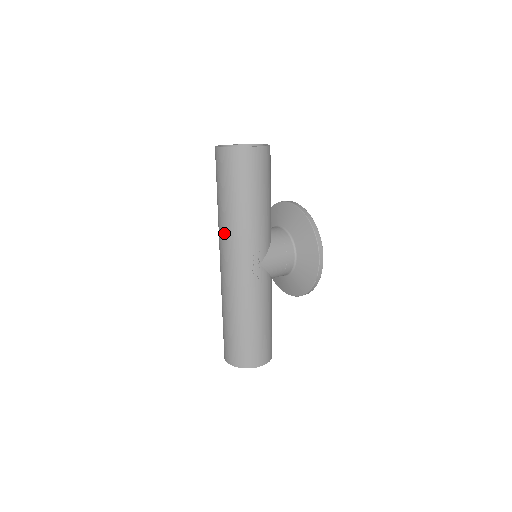
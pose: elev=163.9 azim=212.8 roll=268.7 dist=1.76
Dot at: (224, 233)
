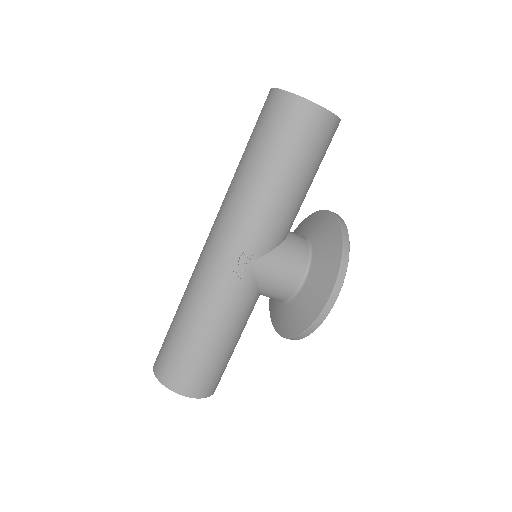
Dot at: (226, 200)
